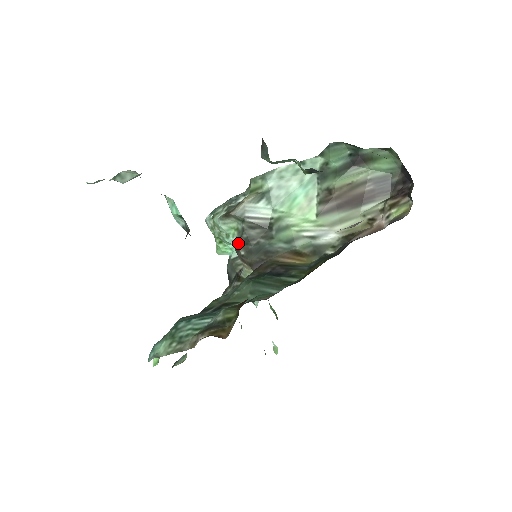
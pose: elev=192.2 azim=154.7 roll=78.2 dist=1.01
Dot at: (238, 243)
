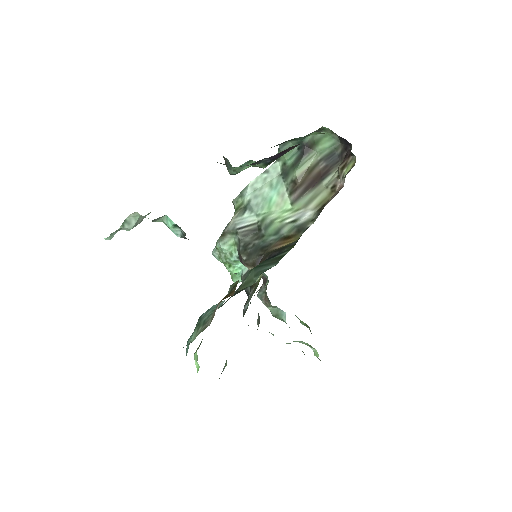
Dot at: (239, 253)
